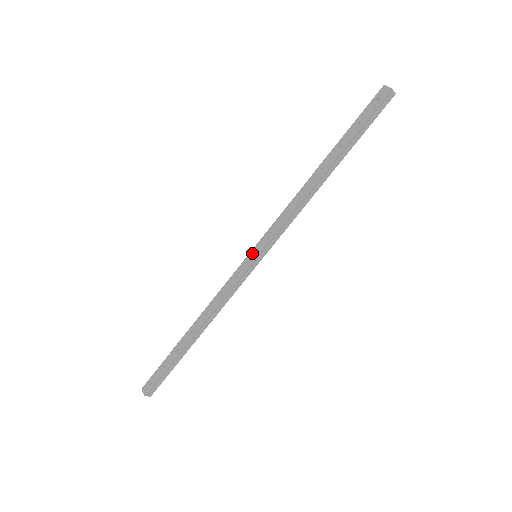
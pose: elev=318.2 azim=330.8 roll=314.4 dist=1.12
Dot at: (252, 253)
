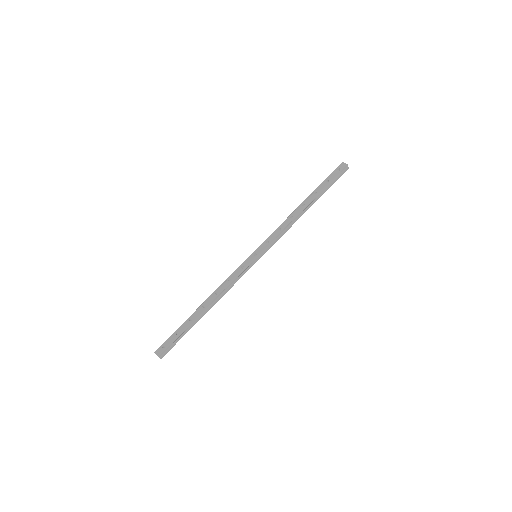
Dot at: (254, 254)
